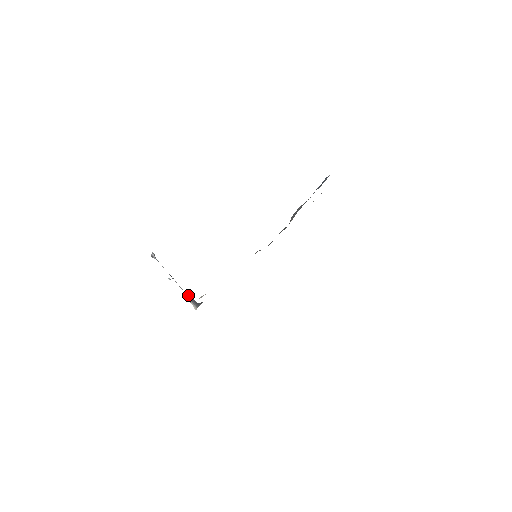
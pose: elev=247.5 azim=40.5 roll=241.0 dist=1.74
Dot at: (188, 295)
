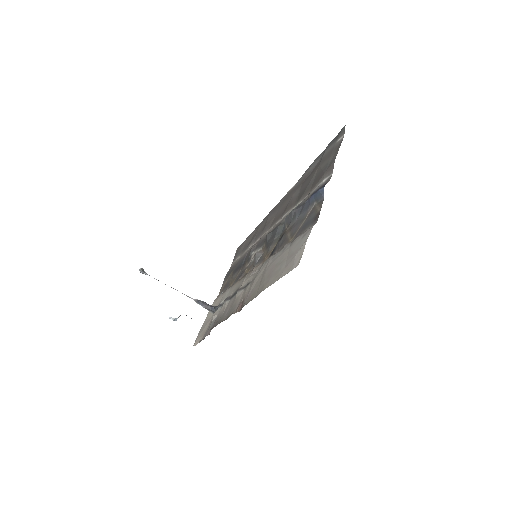
Dot at: (199, 302)
